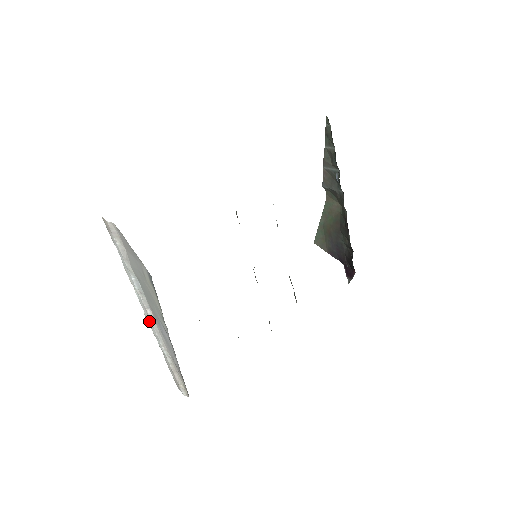
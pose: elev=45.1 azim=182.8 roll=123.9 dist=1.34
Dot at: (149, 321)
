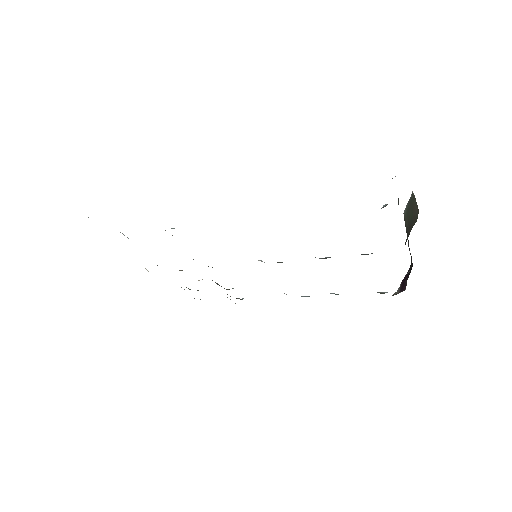
Dot at: occluded
